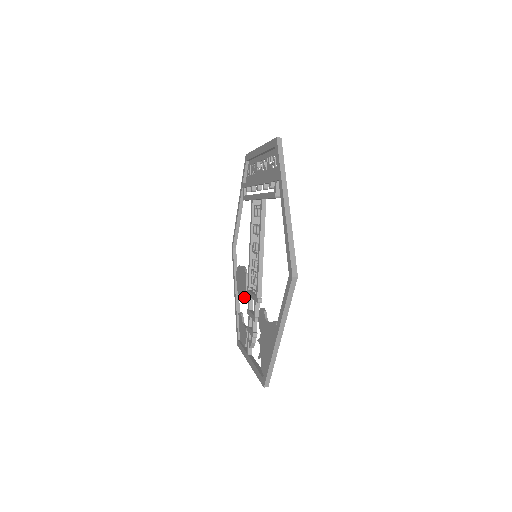
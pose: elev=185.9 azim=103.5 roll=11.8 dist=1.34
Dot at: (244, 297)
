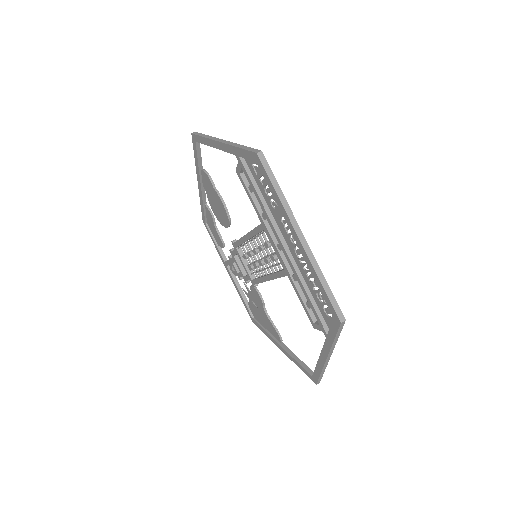
Dot at: (222, 225)
